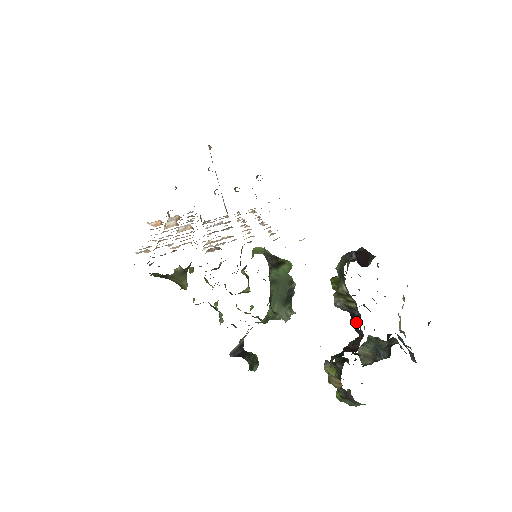
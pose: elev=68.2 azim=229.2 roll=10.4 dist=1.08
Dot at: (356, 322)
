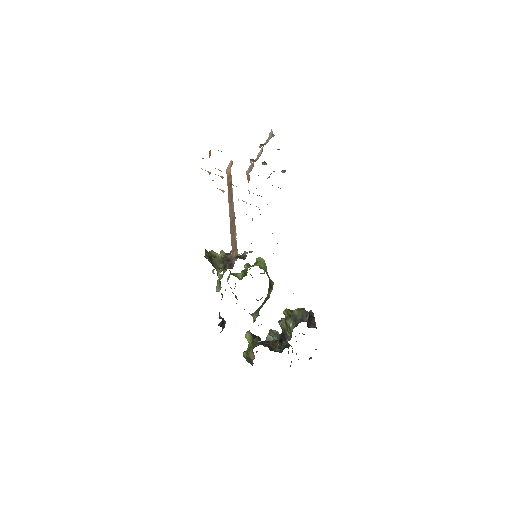
Dot at: occluded
